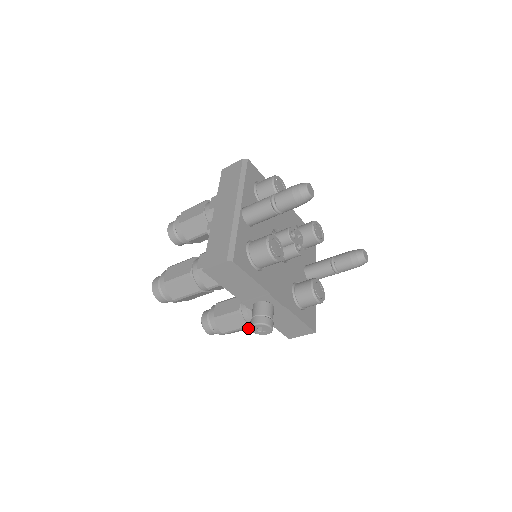
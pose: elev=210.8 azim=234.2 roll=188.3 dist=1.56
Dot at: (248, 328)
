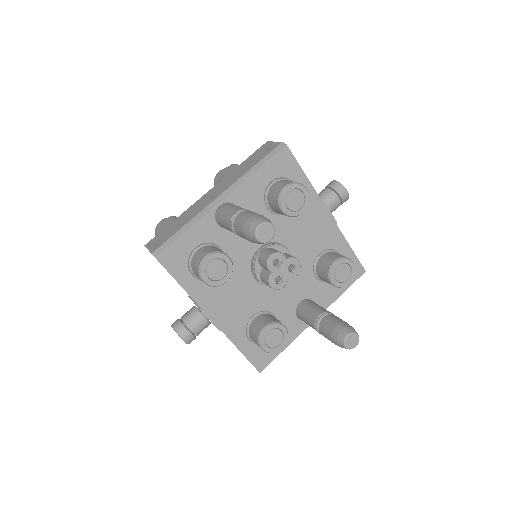
Dot at: occluded
